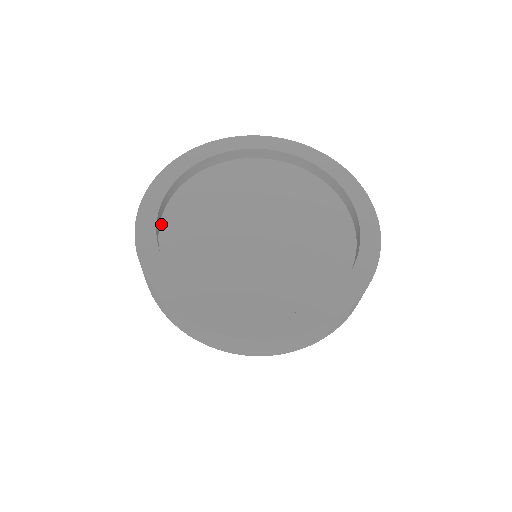
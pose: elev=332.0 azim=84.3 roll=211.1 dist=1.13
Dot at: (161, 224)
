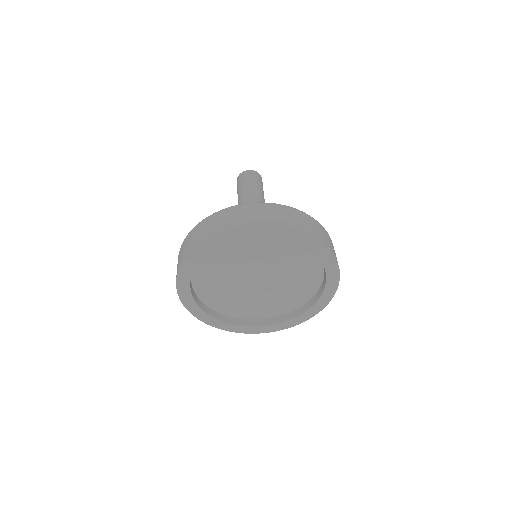
Dot at: (192, 277)
